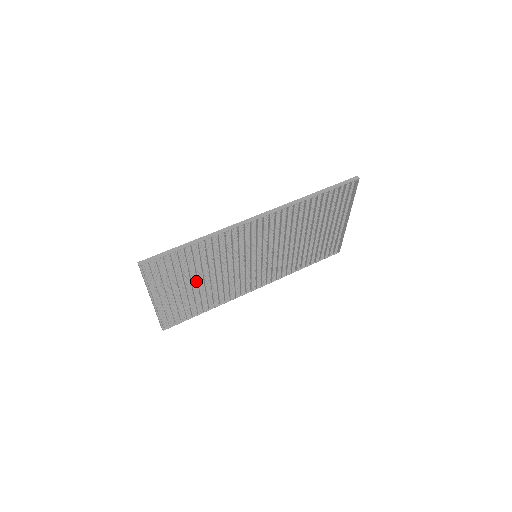
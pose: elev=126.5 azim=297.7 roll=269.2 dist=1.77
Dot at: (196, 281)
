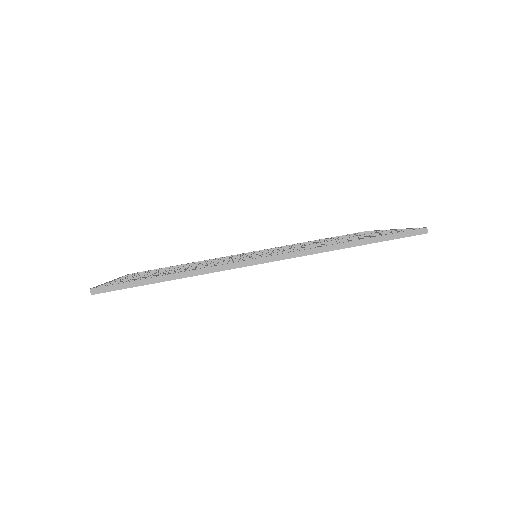
Dot at: occluded
